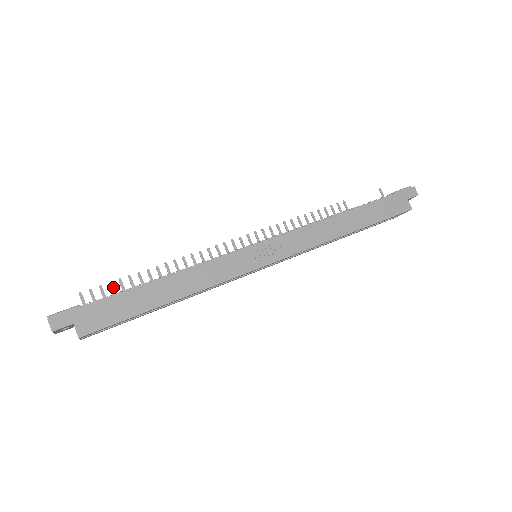
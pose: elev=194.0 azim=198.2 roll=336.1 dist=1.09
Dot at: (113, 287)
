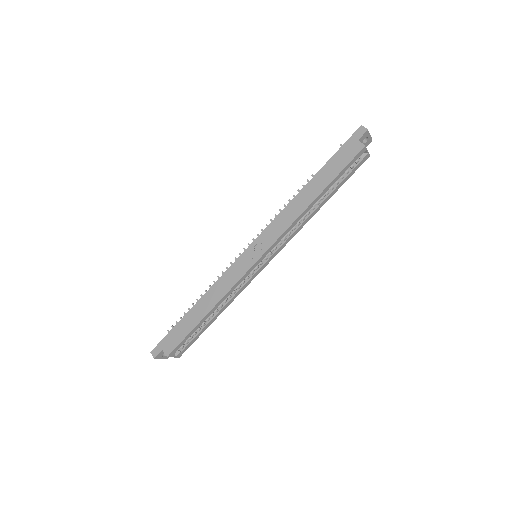
Dot at: occluded
